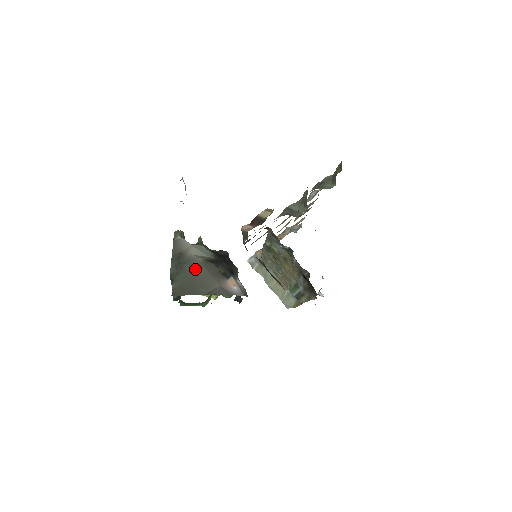
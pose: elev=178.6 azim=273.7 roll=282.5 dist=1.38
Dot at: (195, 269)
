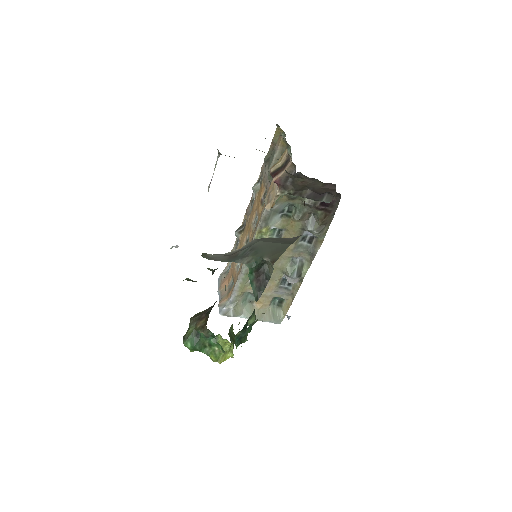
Dot at: (264, 241)
